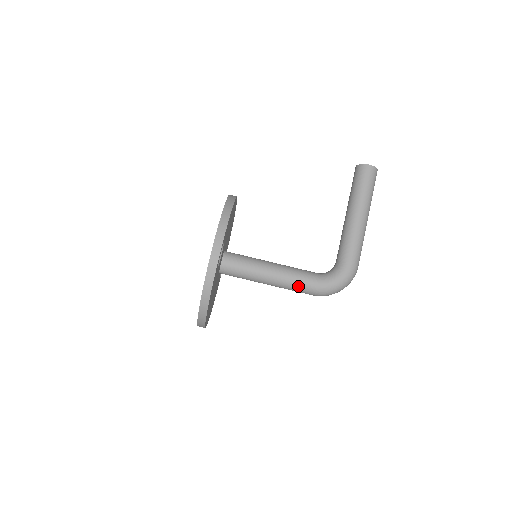
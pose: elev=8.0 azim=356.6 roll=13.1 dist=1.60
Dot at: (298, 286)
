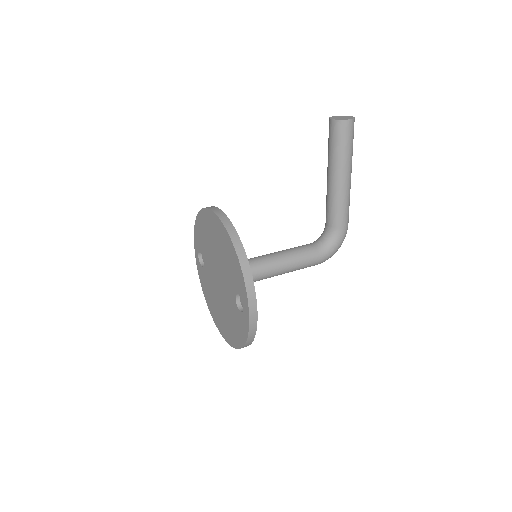
Dot at: (303, 268)
